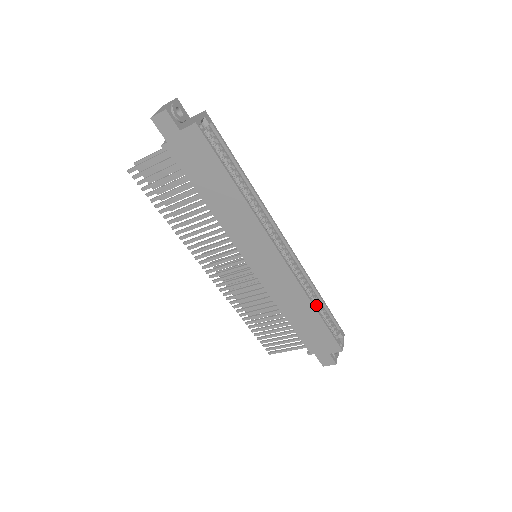
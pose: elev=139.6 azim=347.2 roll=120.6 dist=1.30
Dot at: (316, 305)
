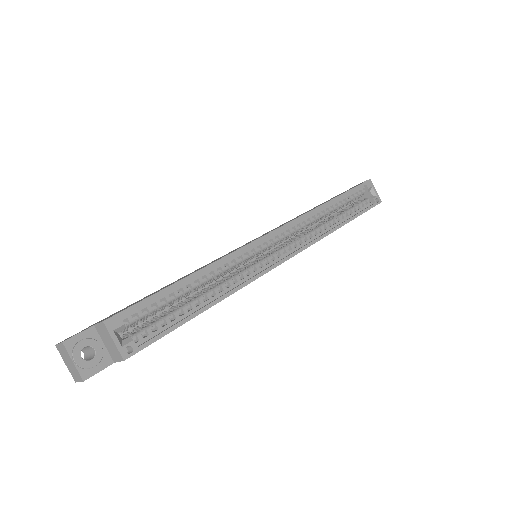
Dot at: occluded
